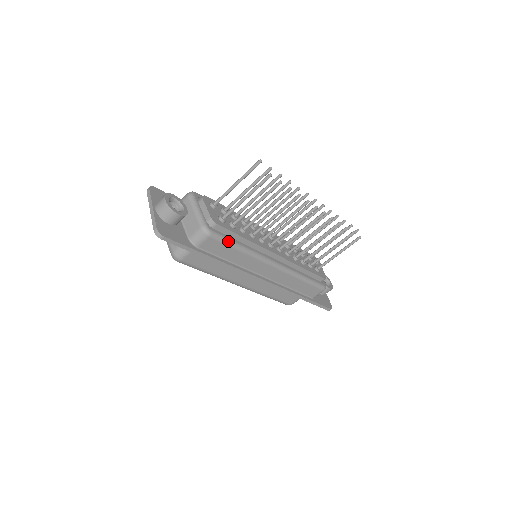
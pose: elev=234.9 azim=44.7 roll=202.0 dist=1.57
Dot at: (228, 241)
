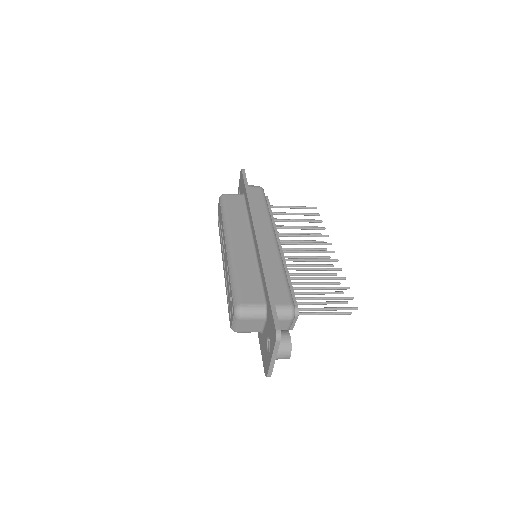
Dot at: occluded
